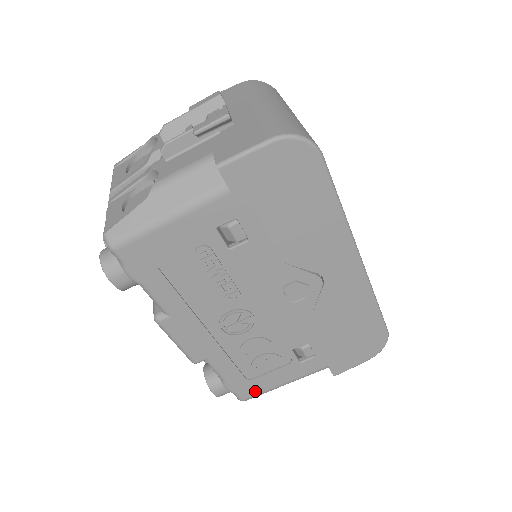
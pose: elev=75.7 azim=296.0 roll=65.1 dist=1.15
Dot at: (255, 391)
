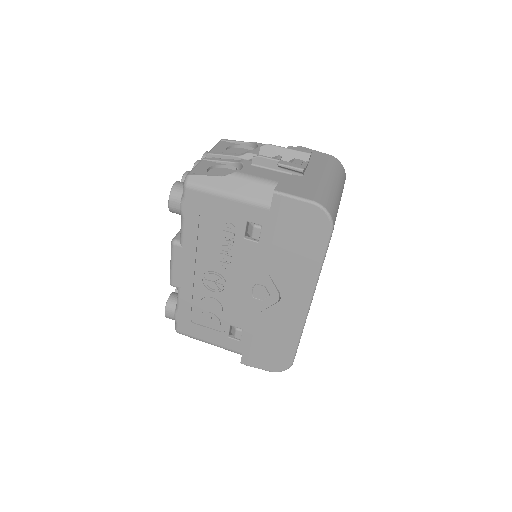
Dot at: (189, 332)
